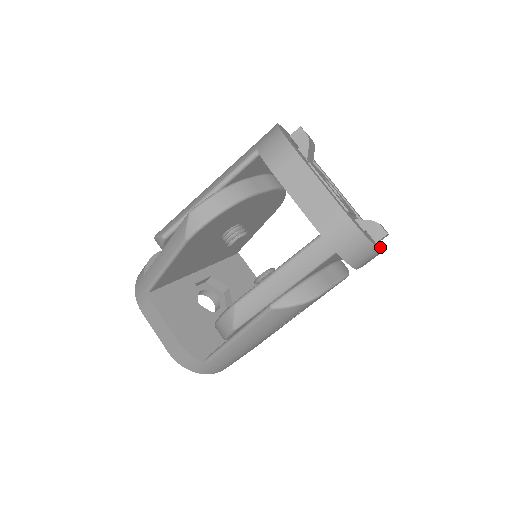
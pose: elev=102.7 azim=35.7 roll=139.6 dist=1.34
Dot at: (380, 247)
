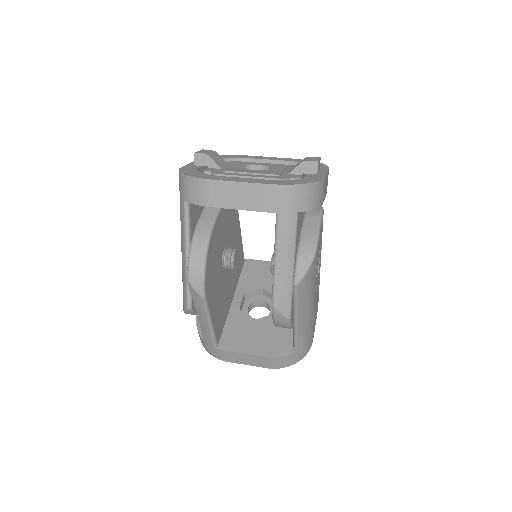
Dot at: (323, 172)
